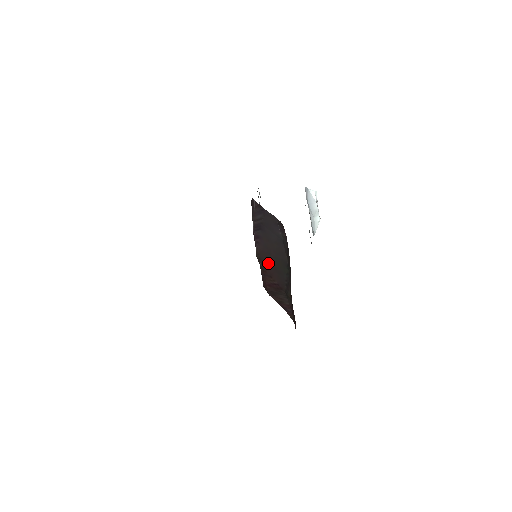
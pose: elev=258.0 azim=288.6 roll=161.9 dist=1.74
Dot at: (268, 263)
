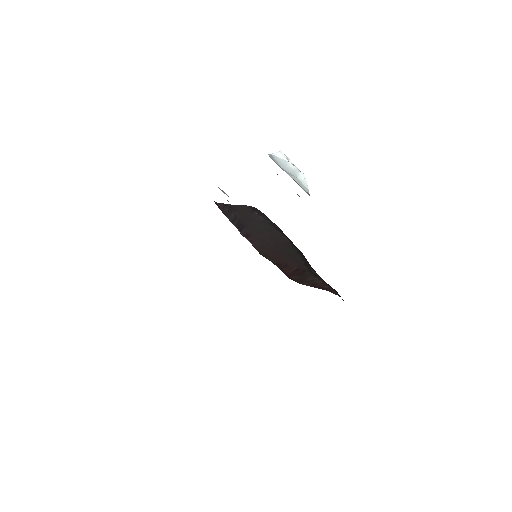
Dot at: (275, 254)
